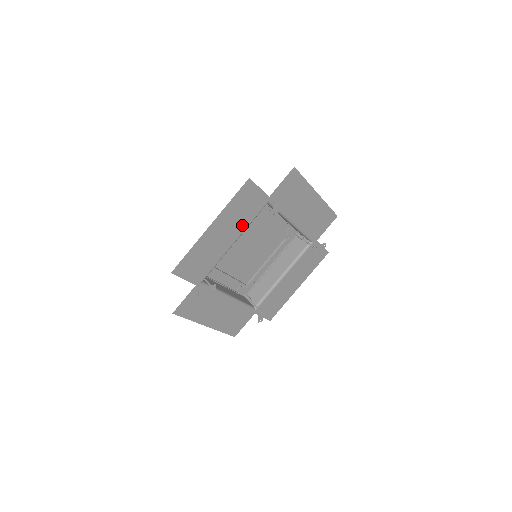
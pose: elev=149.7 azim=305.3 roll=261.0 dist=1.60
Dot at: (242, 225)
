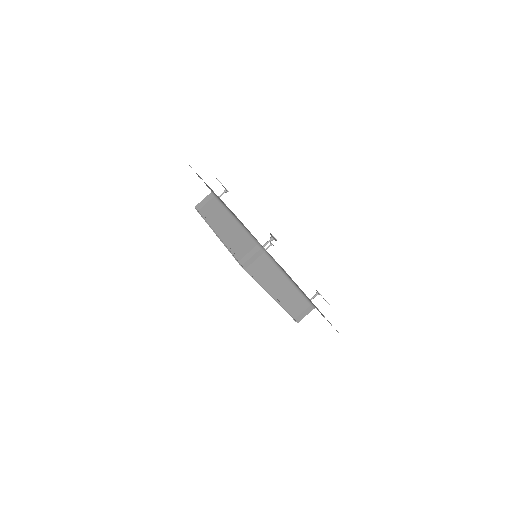
Dot at: (223, 203)
